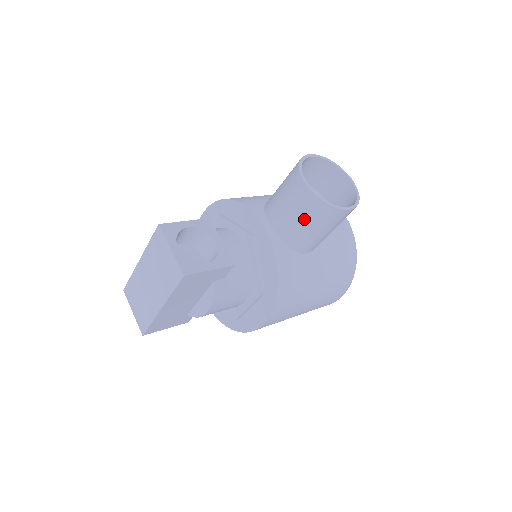
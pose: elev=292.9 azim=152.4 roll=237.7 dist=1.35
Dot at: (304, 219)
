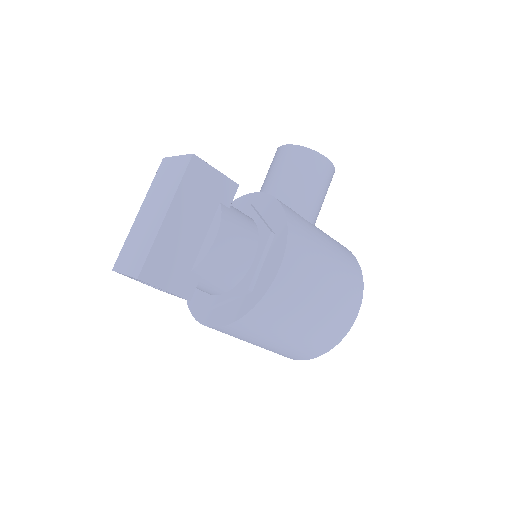
Dot at: (293, 170)
